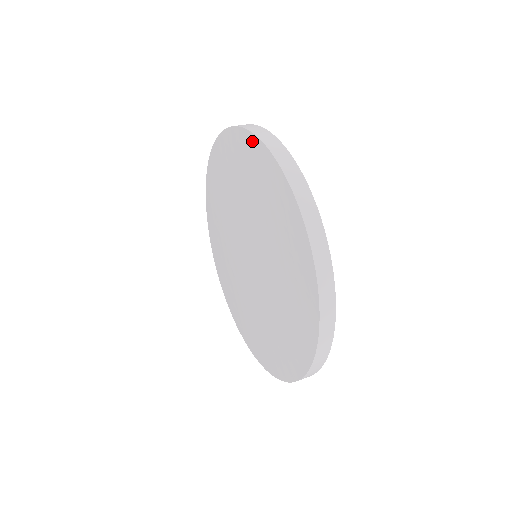
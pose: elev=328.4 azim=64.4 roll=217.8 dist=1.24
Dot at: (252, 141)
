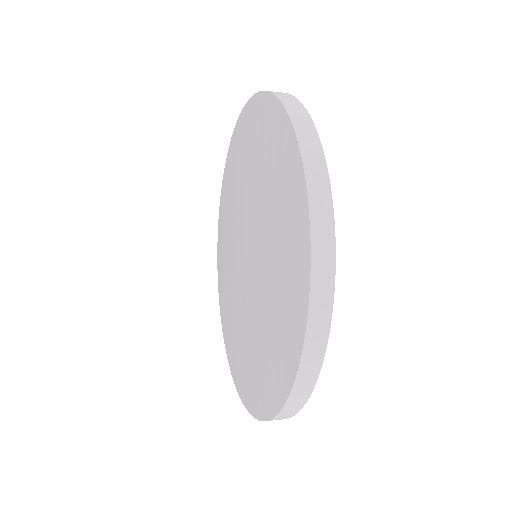
Dot at: (227, 161)
